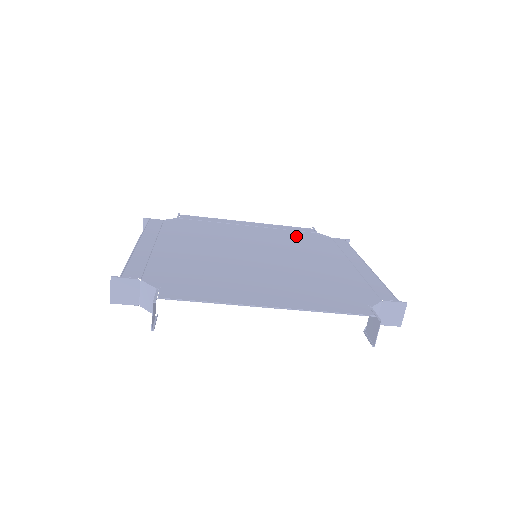
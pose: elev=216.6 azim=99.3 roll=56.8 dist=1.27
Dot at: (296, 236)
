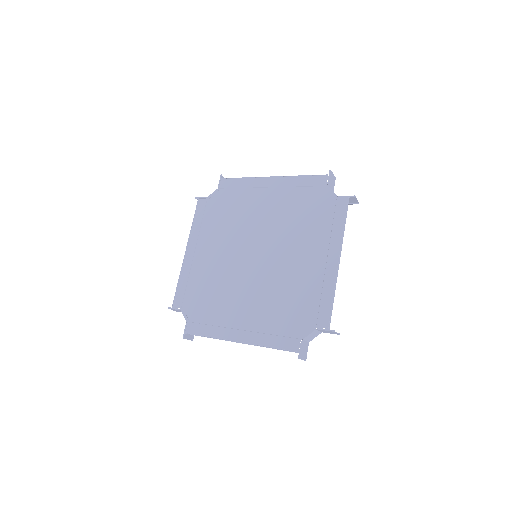
Dot at: (303, 203)
